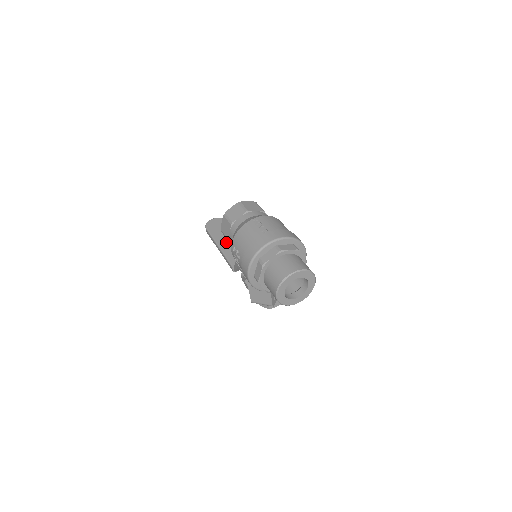
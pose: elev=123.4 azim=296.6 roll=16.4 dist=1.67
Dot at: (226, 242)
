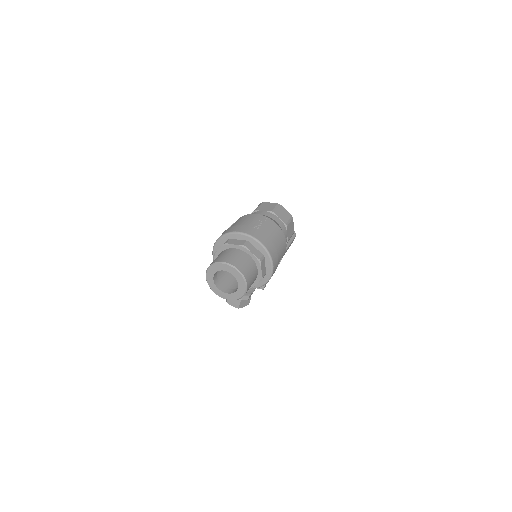
Dot at: occluded
